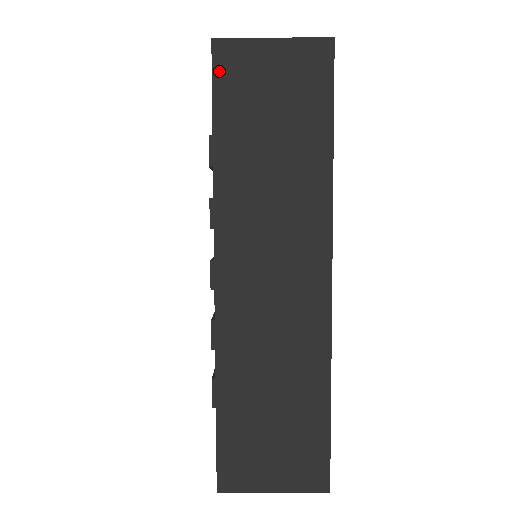
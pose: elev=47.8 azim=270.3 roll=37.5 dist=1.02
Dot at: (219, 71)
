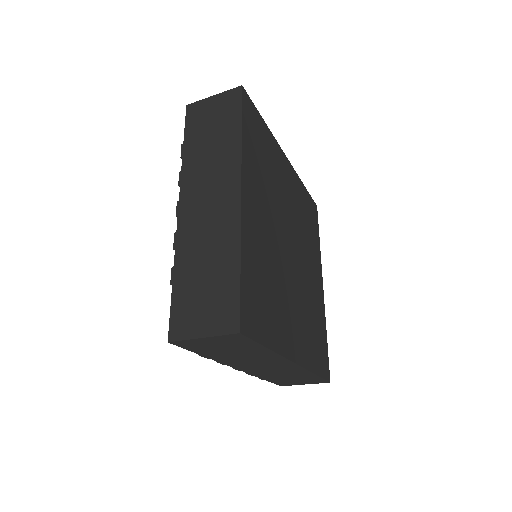
Dot at: (183, 346)
